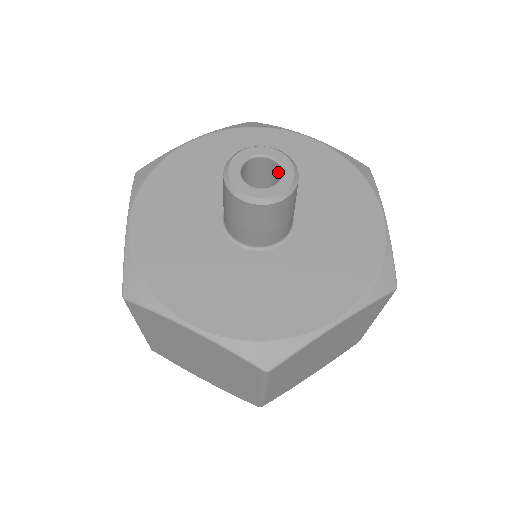
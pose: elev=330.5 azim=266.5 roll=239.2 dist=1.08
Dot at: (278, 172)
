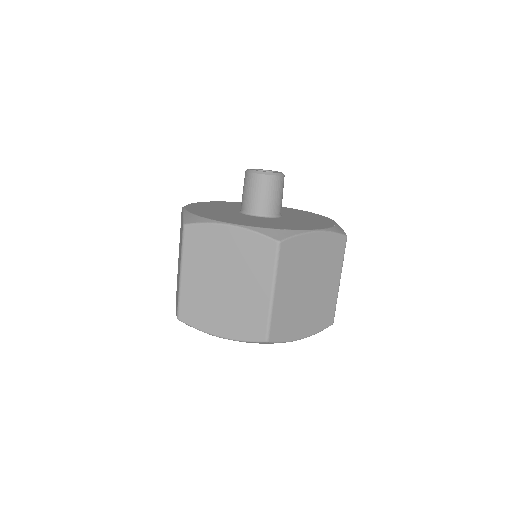
Dot at: occluded
